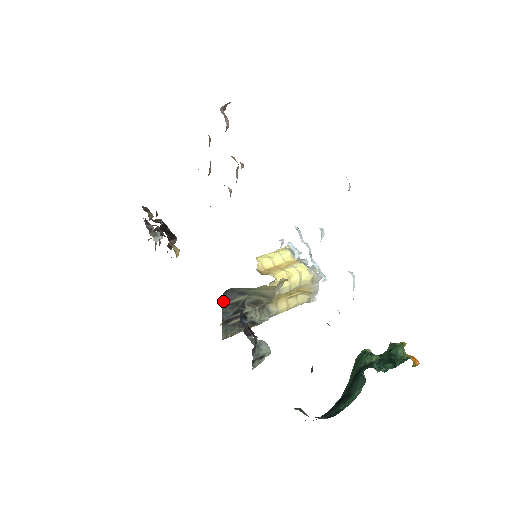
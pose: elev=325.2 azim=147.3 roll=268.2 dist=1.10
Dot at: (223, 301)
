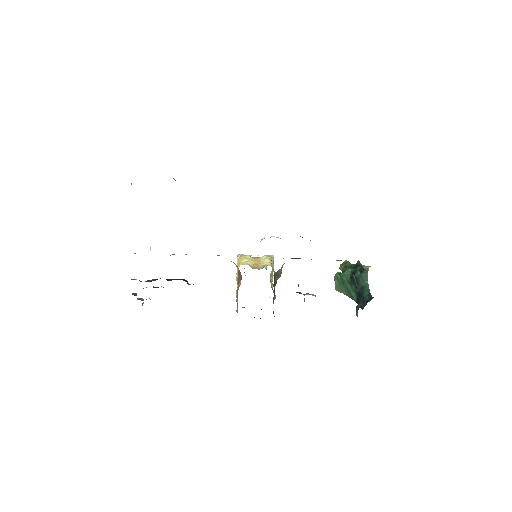
Dot at: occluded
